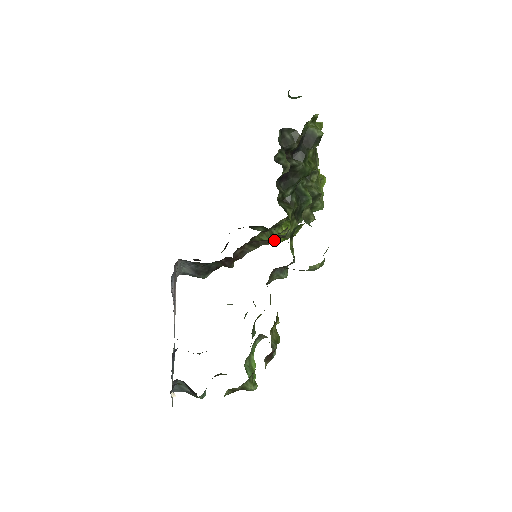
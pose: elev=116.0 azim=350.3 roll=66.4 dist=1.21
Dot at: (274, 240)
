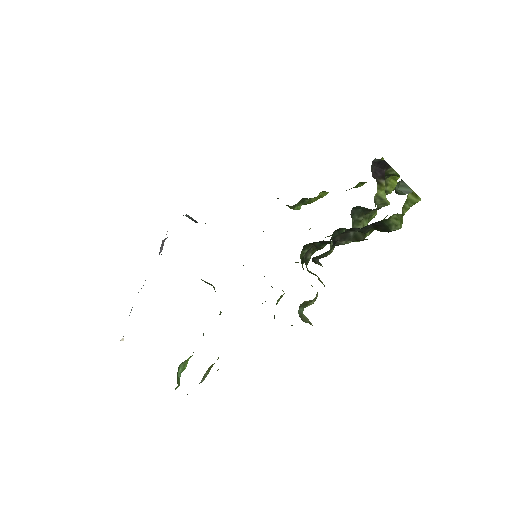
Dot at: (300, 207)
